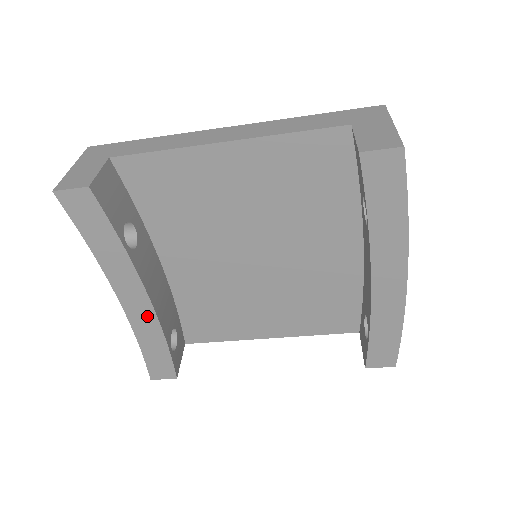
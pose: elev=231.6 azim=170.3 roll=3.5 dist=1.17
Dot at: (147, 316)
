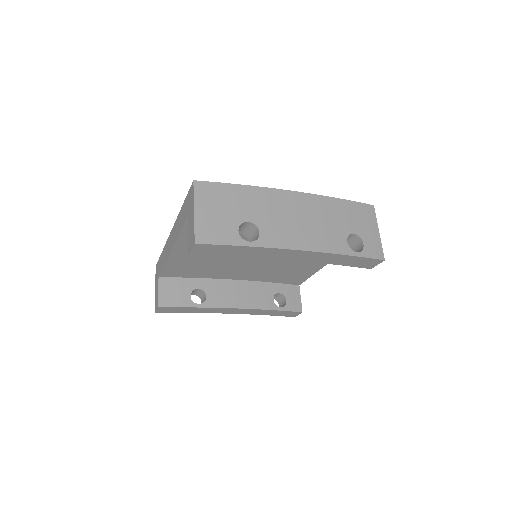
Dot at: (247, 311)
